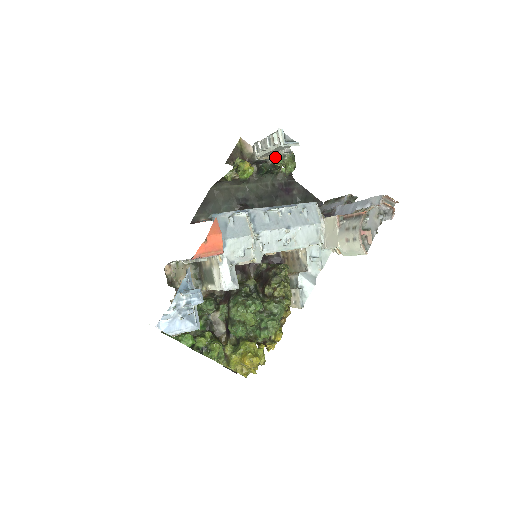
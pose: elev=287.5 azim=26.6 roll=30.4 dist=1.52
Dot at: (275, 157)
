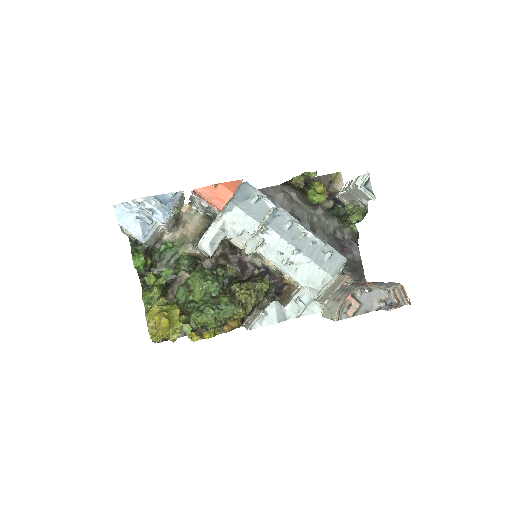
Dot at: (351, 203)
